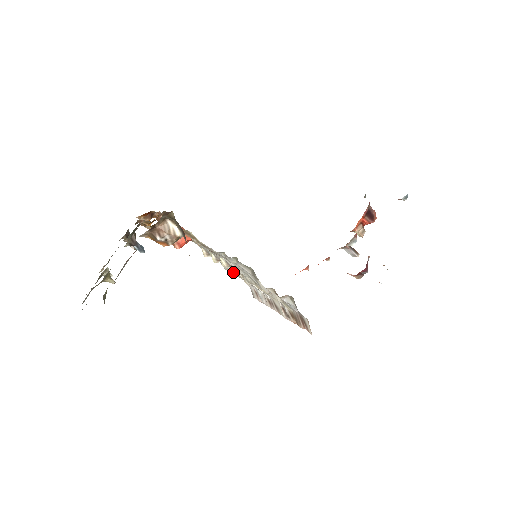
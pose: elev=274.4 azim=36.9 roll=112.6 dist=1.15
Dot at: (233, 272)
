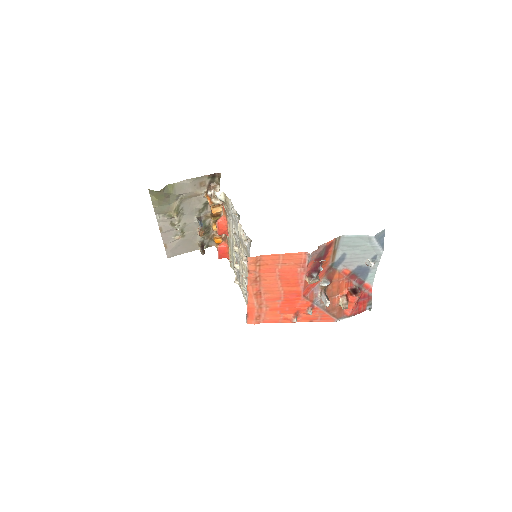
Dot at: (239, 269)
